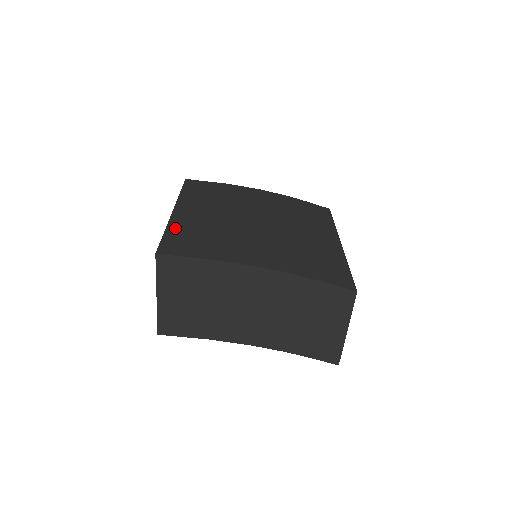
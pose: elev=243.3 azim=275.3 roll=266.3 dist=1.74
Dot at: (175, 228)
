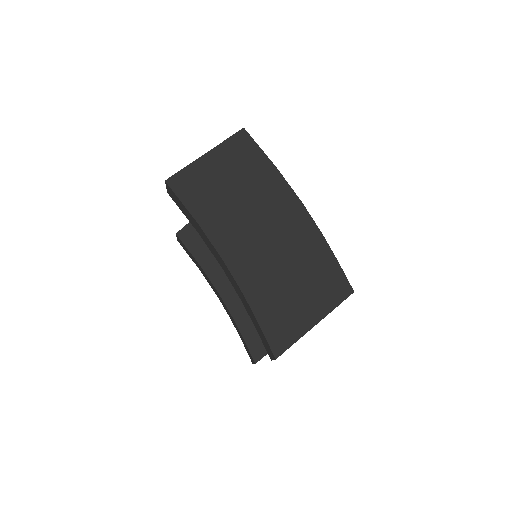
Dot at: occluded
